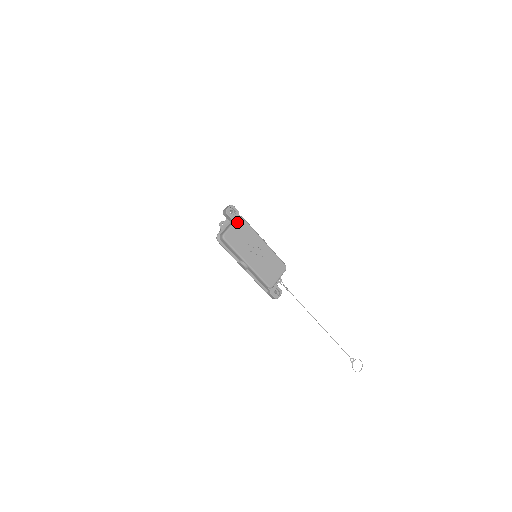
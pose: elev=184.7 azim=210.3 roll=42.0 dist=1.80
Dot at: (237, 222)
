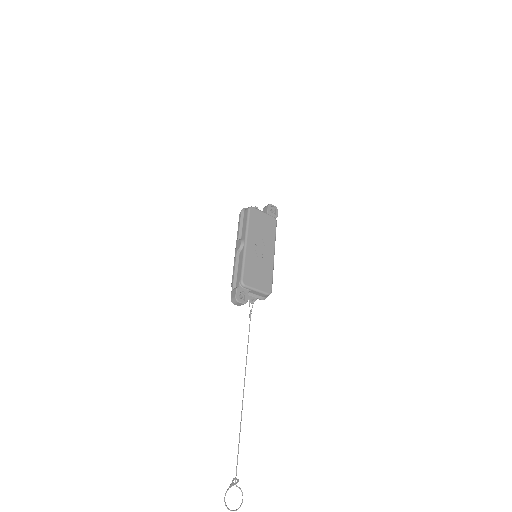
Dot at: (270, 217)
